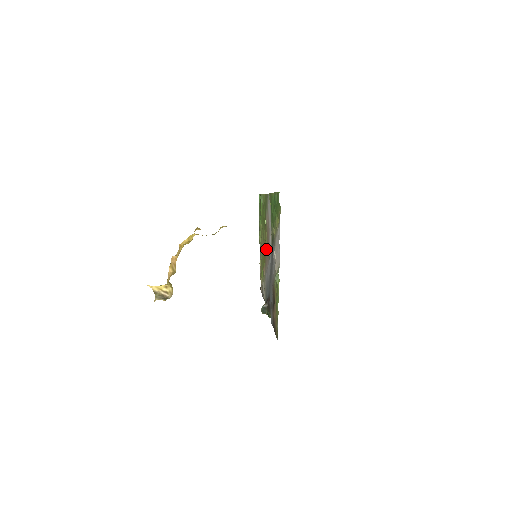
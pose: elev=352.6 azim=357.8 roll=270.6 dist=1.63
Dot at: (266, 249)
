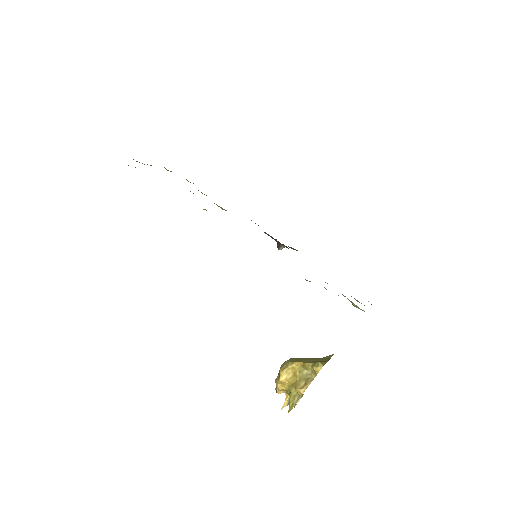
Dot at: occluded
